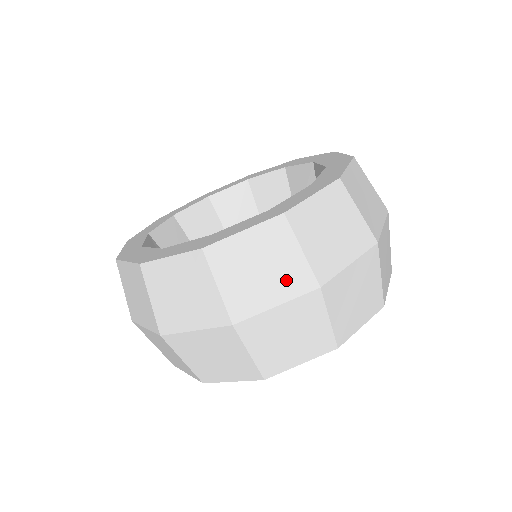
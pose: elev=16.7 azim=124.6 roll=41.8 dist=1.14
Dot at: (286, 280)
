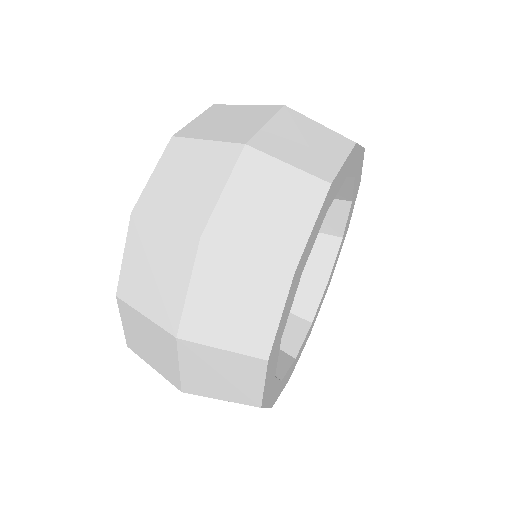
Dot at: (213, 167)
